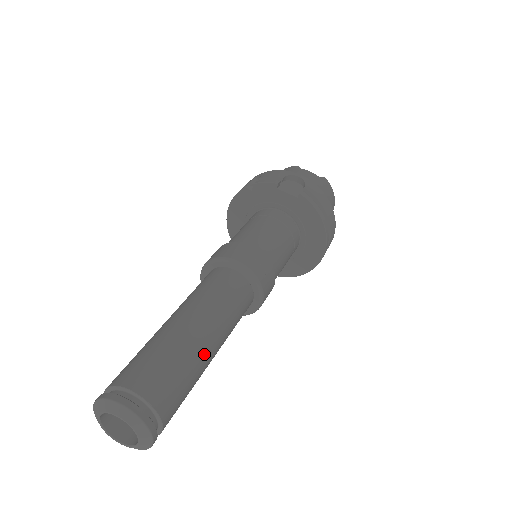
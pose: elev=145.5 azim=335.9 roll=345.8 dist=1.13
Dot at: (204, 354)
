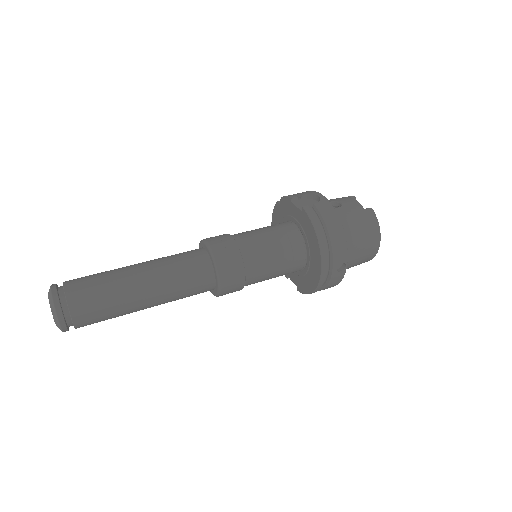
Dot at: (131, 290)
